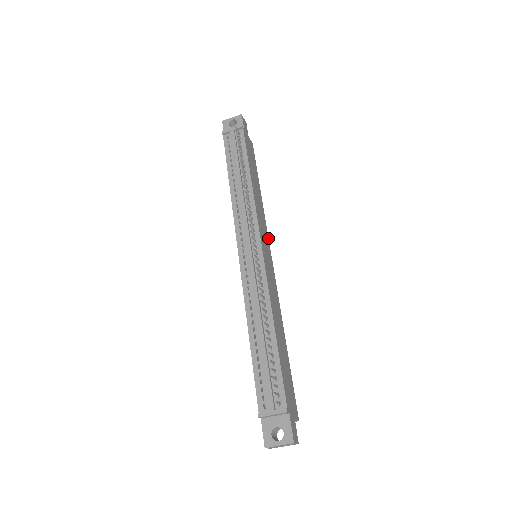
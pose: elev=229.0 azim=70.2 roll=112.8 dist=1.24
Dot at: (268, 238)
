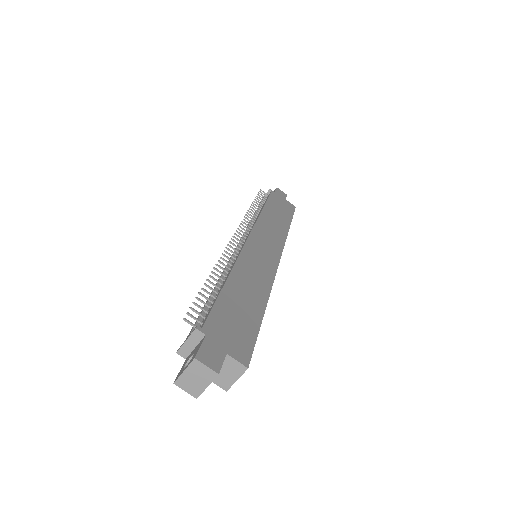
Dot at: (283, 248)
